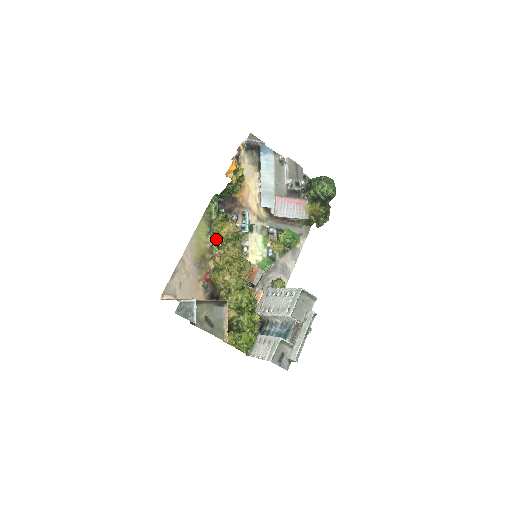
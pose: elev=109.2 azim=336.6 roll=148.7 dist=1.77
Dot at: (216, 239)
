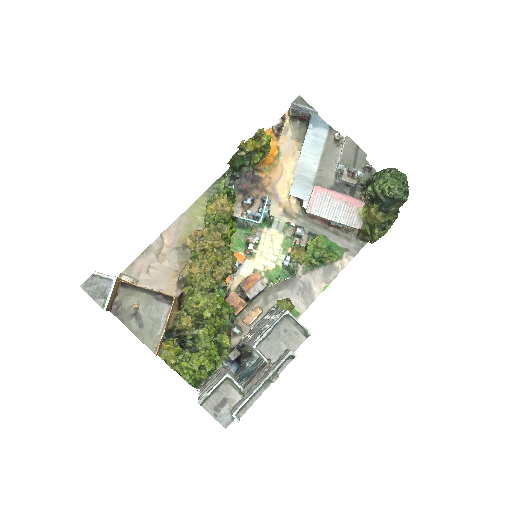
Dot at: occluded
